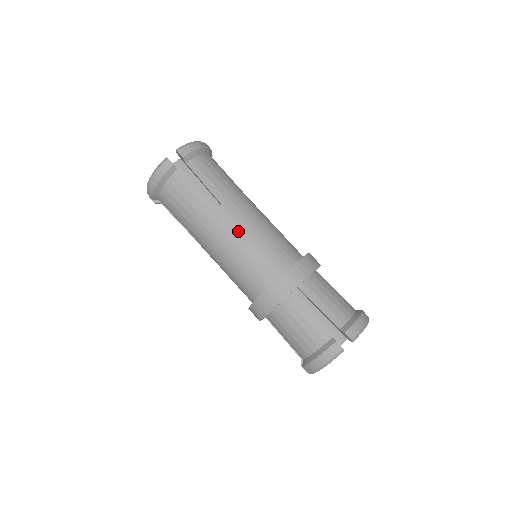
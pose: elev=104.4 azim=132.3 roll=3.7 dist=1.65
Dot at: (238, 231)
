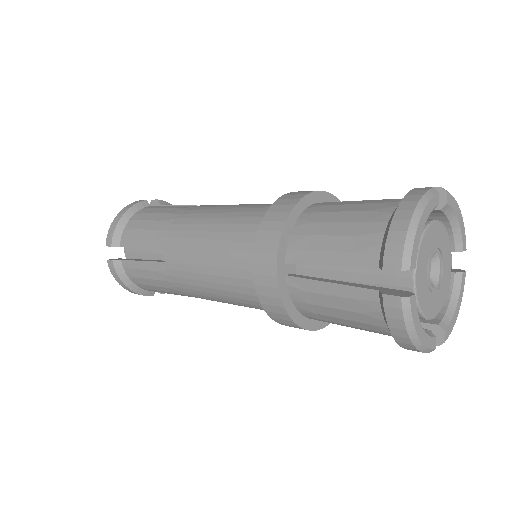
Dot at: (192, 264)
